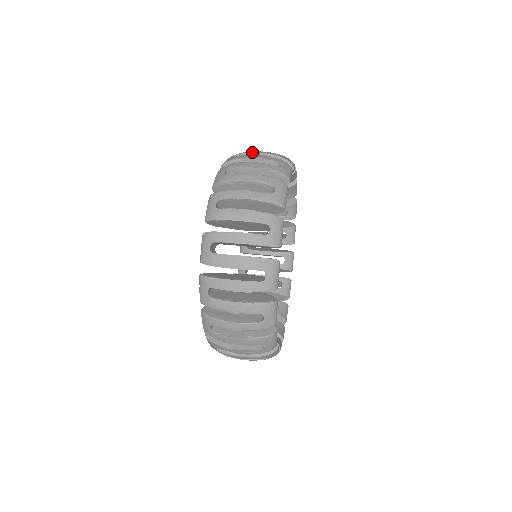
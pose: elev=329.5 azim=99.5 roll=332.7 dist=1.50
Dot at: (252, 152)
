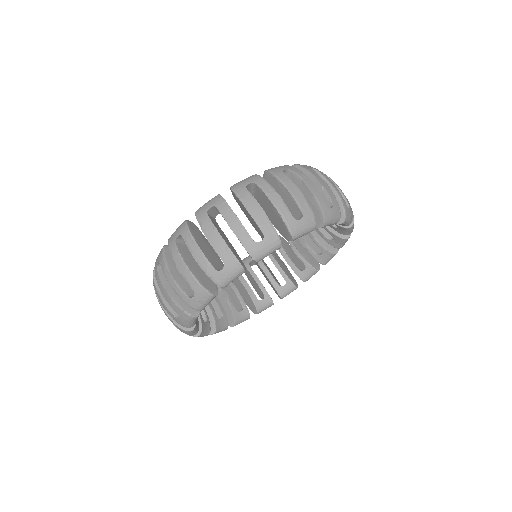
Dot at: (225, 219)
